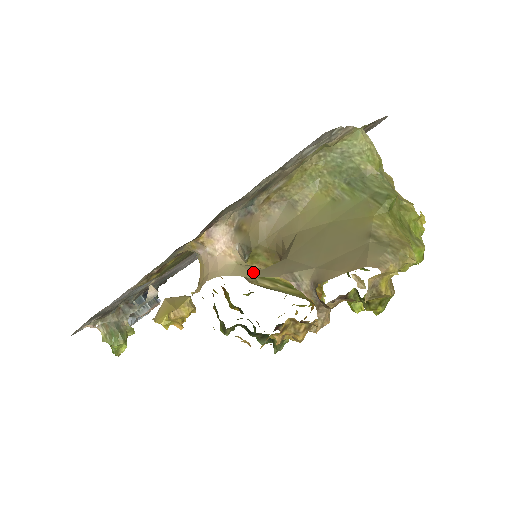
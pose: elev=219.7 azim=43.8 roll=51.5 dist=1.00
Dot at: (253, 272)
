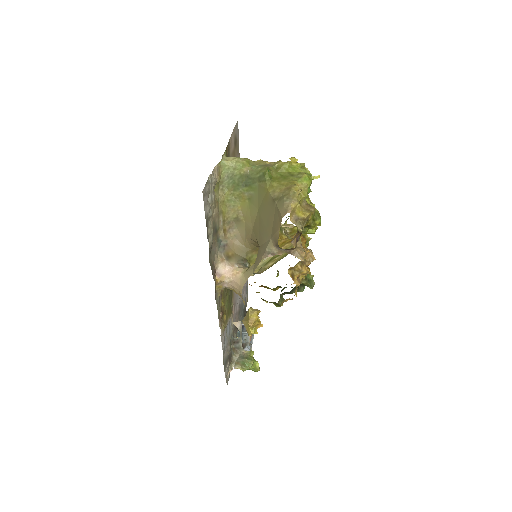
Dot at: (252, 269)
